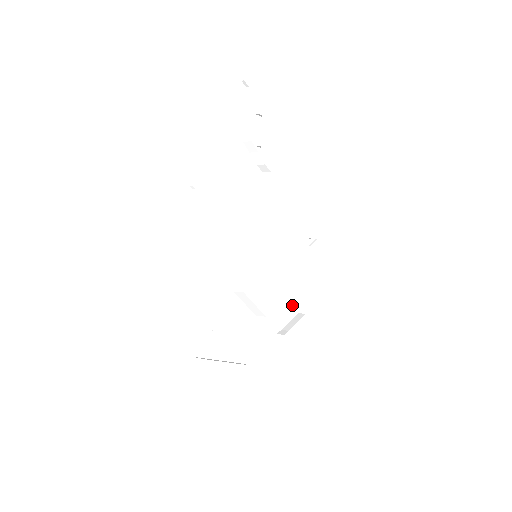
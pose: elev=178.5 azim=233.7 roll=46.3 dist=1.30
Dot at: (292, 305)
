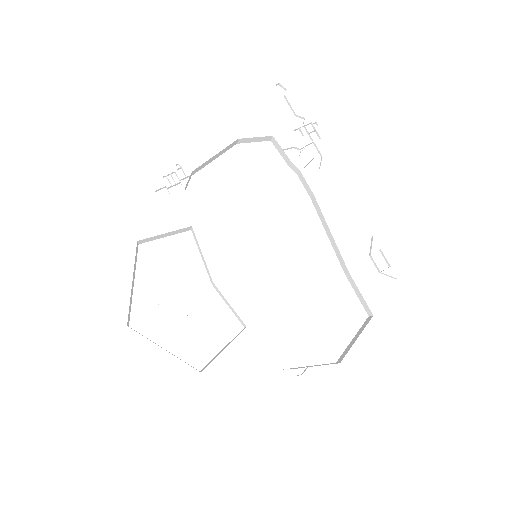
Dot at: (324, 346)
